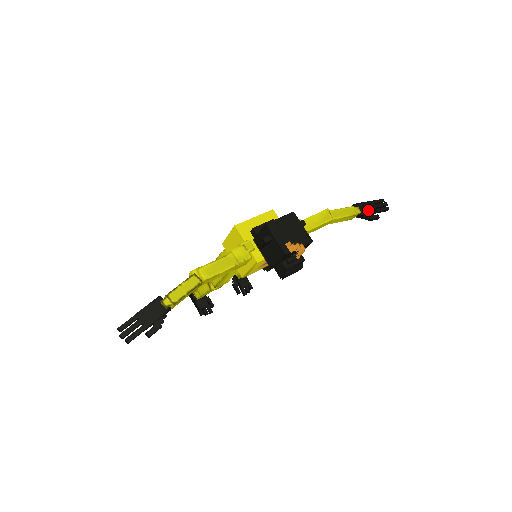
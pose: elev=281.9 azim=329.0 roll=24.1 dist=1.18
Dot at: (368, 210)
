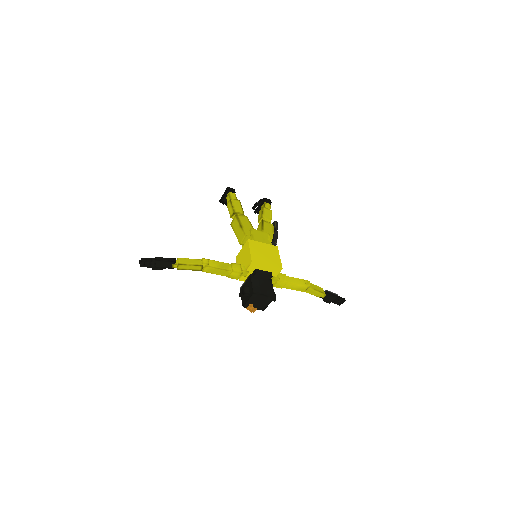
Dot at: (329, 299)
